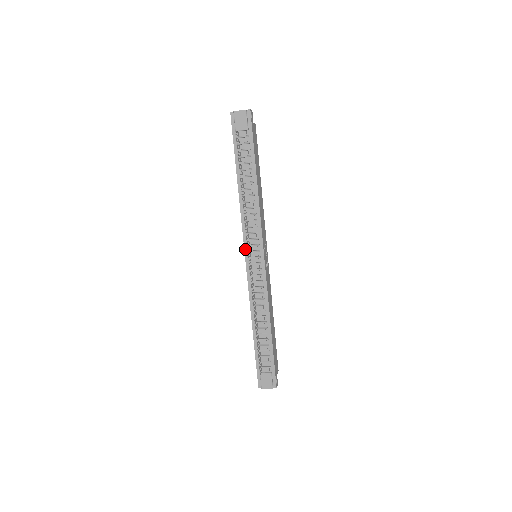
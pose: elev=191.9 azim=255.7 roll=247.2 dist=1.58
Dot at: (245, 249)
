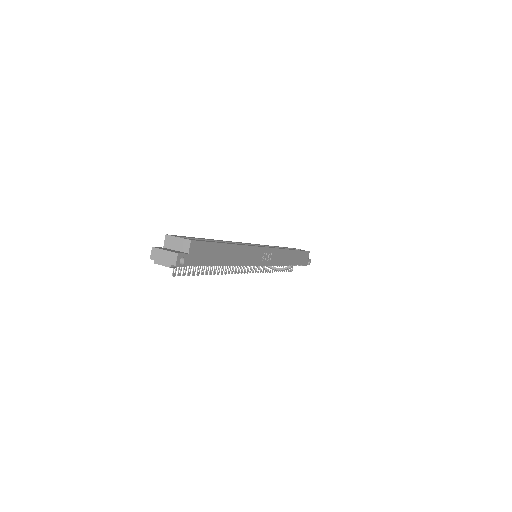
Dot at: occluded
